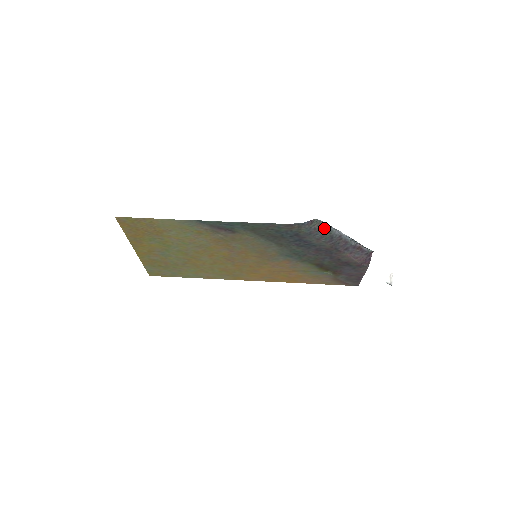
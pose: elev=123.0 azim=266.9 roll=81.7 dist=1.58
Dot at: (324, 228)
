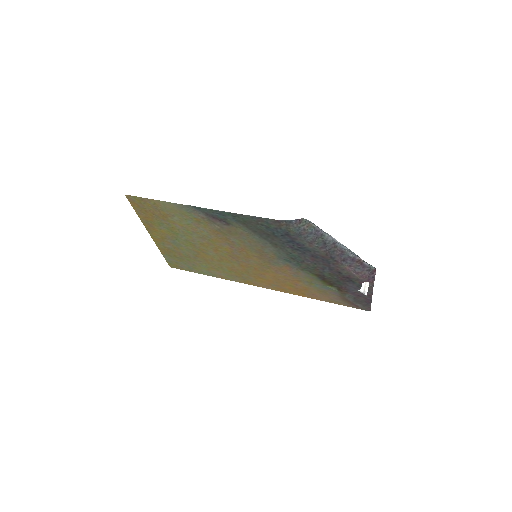
Dot at: (315, 231)
